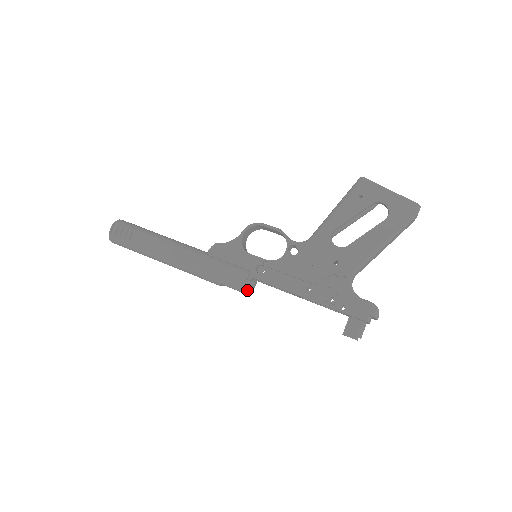
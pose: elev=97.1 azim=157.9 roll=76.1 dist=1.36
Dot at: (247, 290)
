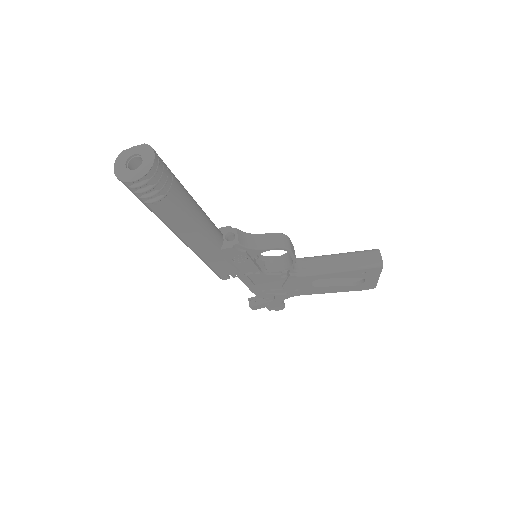
Dot at: (223, 279)
